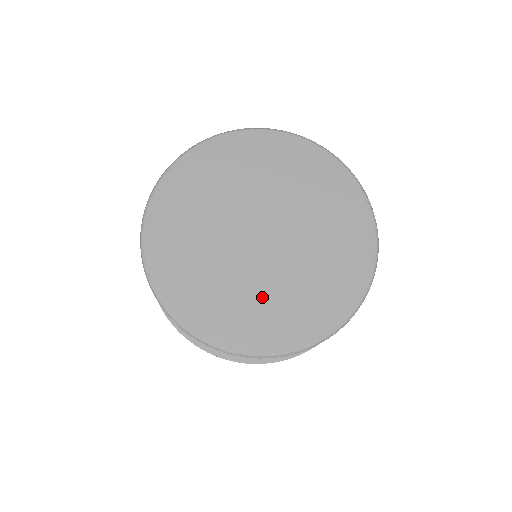
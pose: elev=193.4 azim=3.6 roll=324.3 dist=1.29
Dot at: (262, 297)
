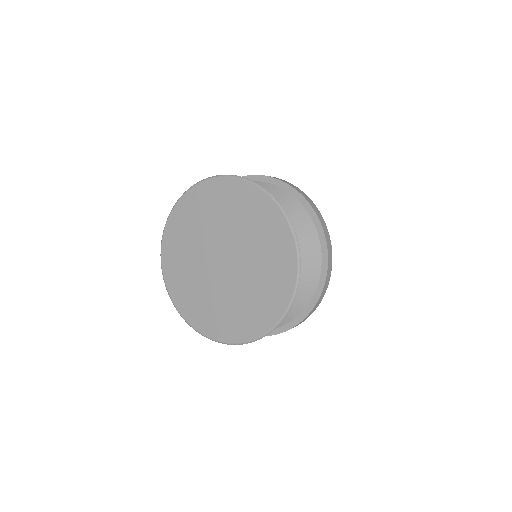
Dot at: (230, 305)
